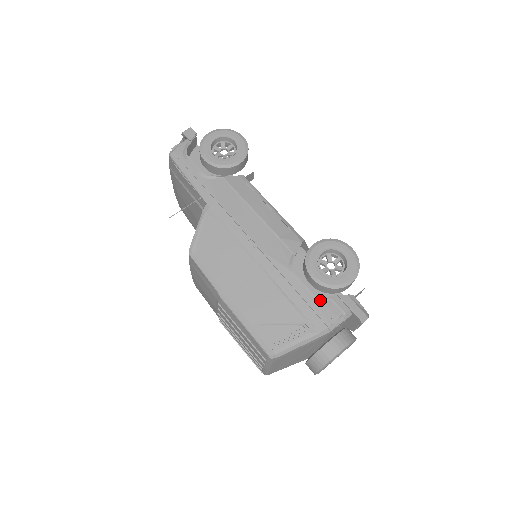
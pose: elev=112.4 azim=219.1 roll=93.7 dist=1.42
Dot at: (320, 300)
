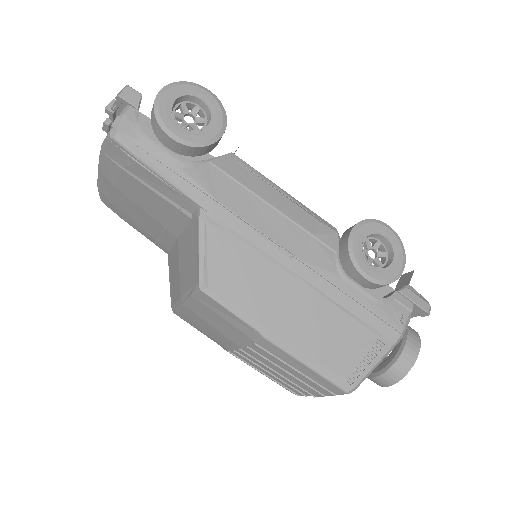
Dot at: (384, 304)
